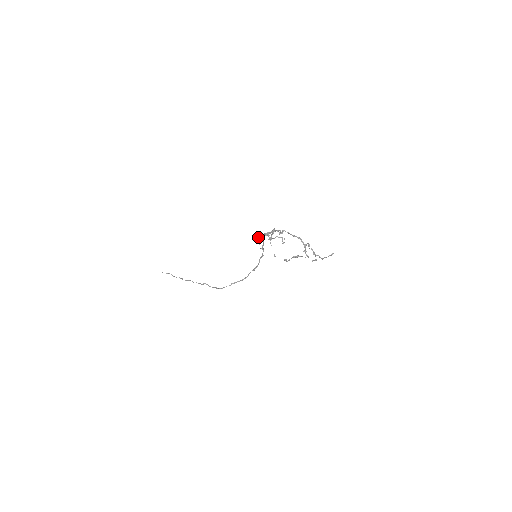
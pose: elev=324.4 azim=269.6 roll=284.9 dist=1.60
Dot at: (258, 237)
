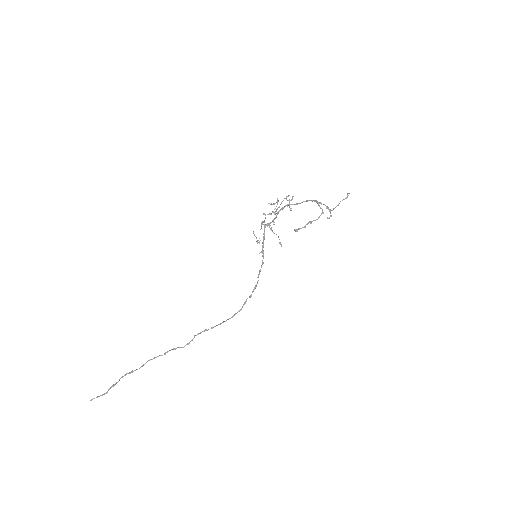
Dot at: occluded
